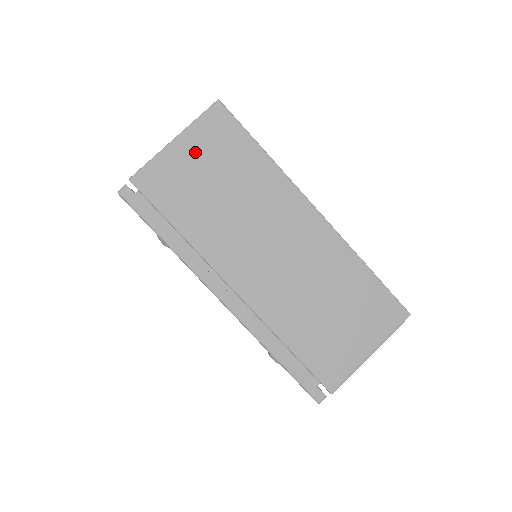
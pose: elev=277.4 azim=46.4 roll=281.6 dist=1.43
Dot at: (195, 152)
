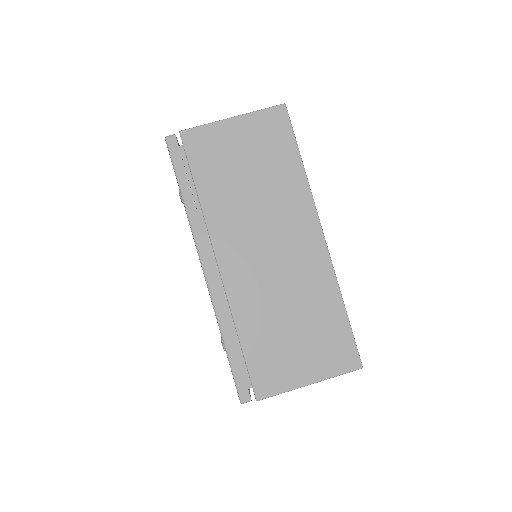
Dot at: (244, 136)
